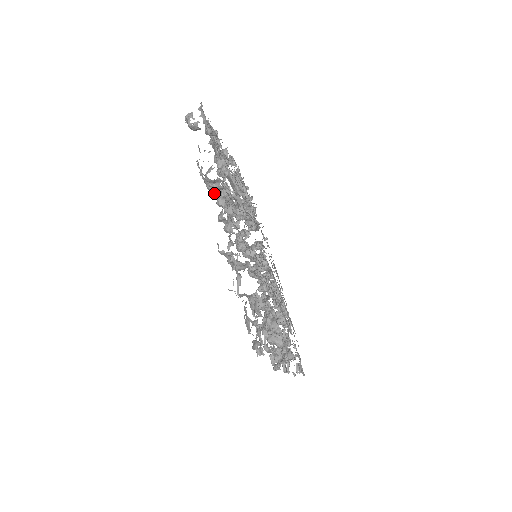
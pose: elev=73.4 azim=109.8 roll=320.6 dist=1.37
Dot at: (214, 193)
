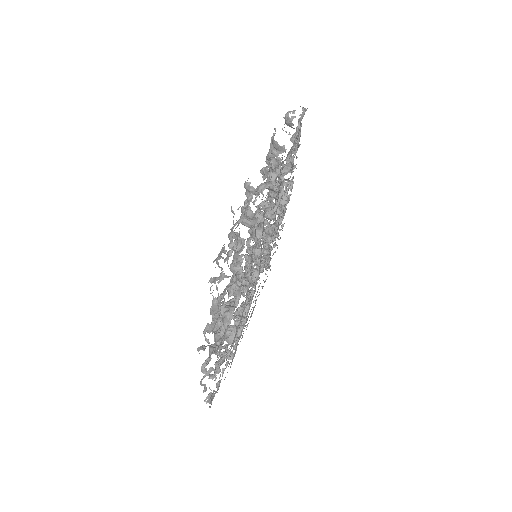
Dot at: occluded
